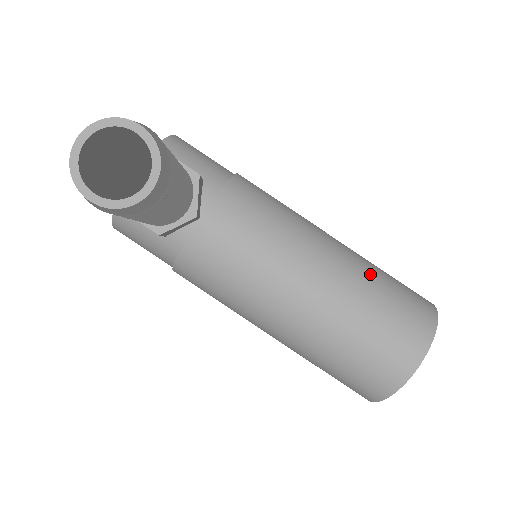
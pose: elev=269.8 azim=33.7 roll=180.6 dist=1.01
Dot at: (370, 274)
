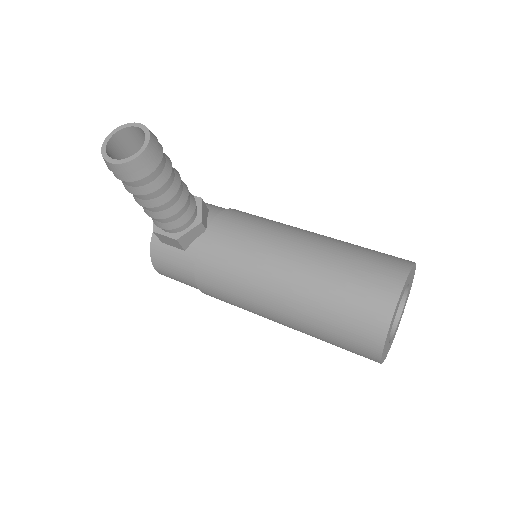
Dot at: (346, 243)
